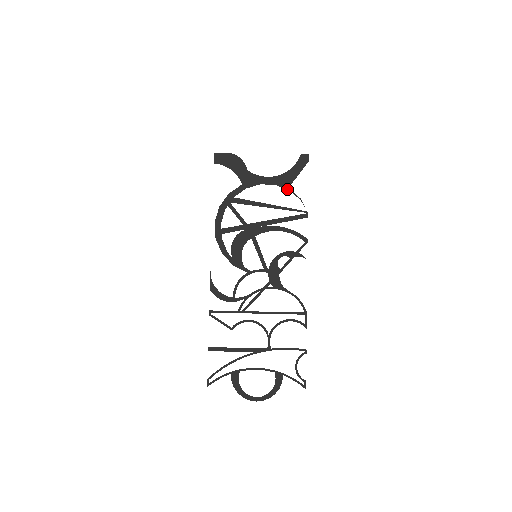
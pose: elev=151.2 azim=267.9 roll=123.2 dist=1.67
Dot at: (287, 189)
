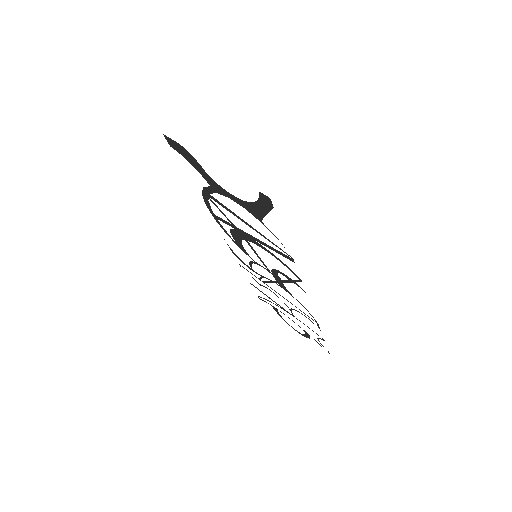
Dot at: (260, 221)
